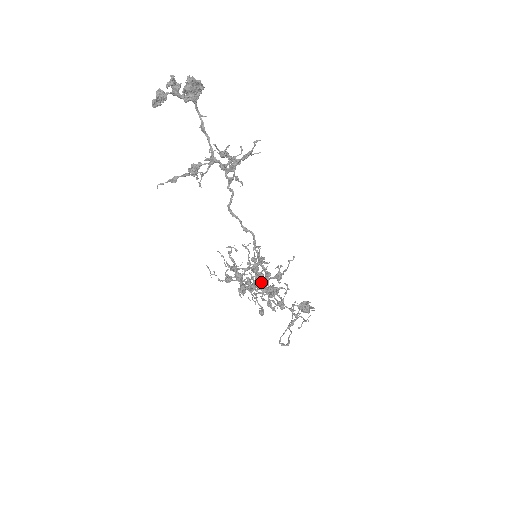
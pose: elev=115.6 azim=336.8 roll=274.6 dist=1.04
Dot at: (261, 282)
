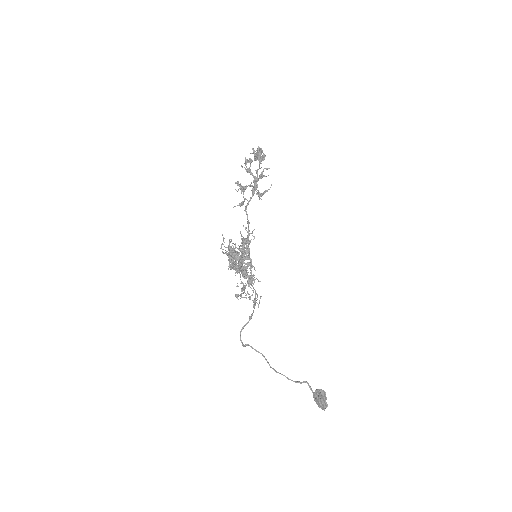
Dot at: (239, 257)
